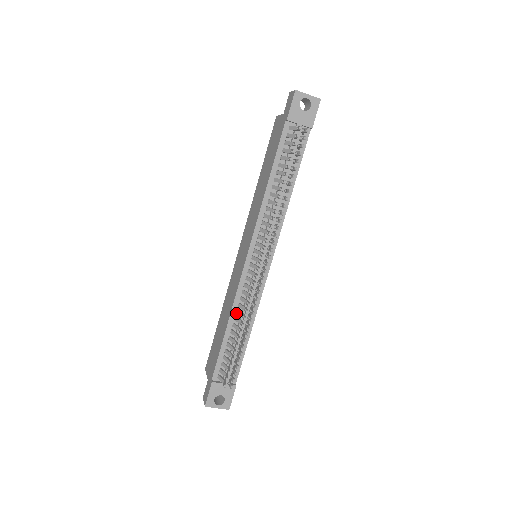
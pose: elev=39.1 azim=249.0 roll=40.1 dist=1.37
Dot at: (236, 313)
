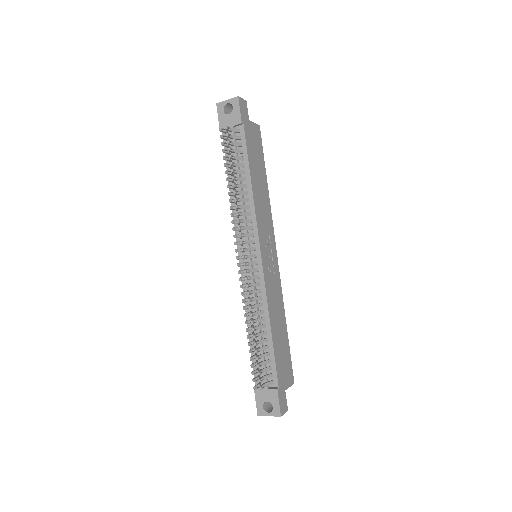
Dot at: occluded
